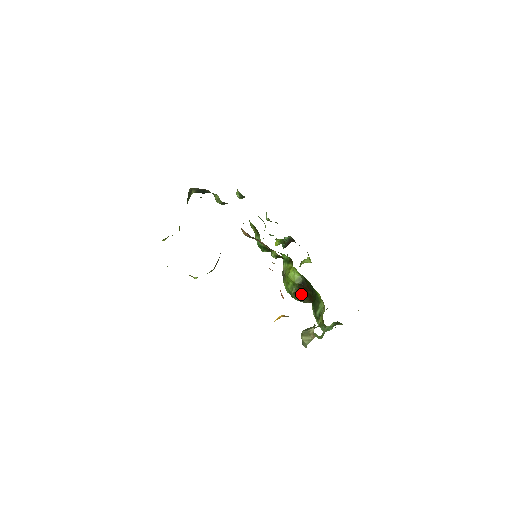
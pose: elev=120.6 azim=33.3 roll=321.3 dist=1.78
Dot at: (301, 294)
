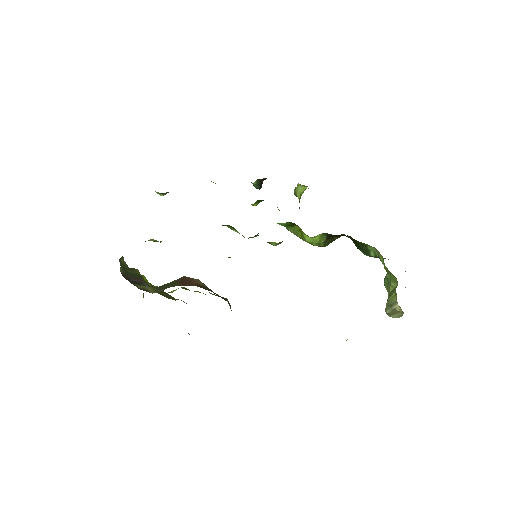
Dot at: (332, 239)
